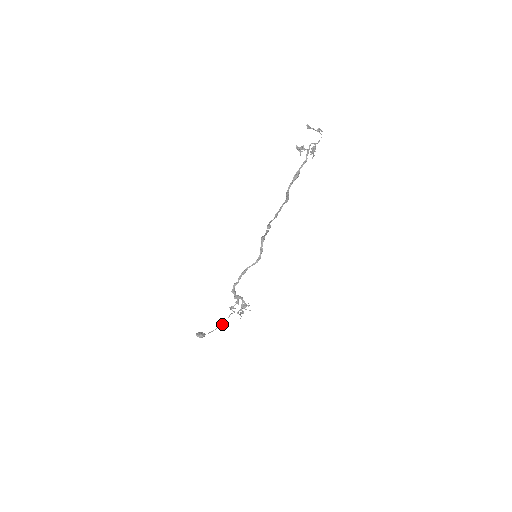
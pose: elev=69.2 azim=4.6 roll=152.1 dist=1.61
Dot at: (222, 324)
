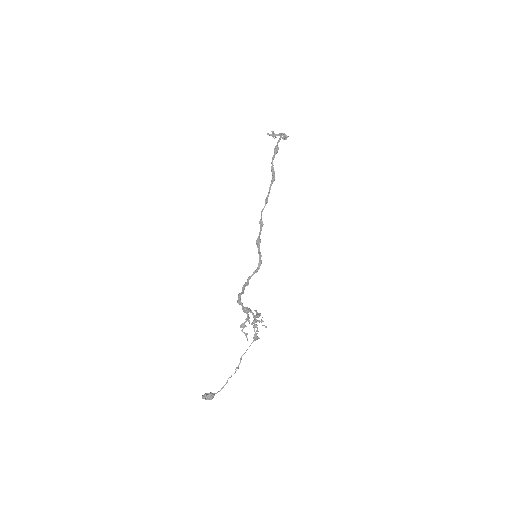
Dot at: (234, 373)
